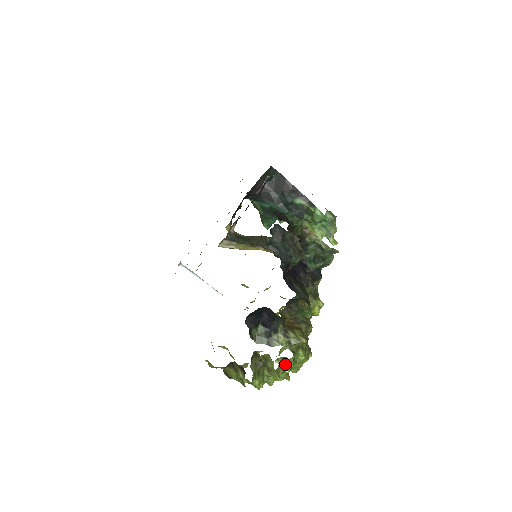
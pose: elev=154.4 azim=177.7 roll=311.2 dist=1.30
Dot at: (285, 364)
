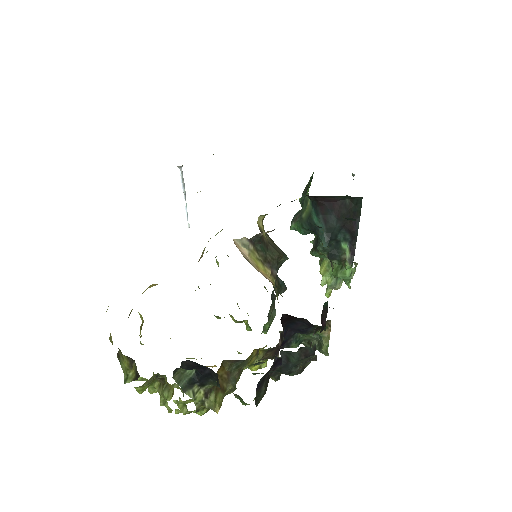
Dot at: (180, 408)
